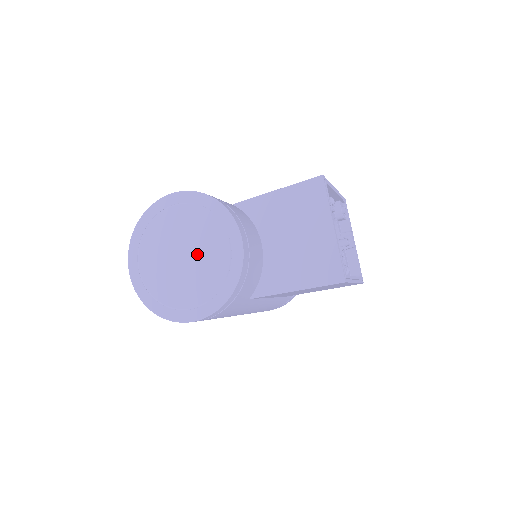
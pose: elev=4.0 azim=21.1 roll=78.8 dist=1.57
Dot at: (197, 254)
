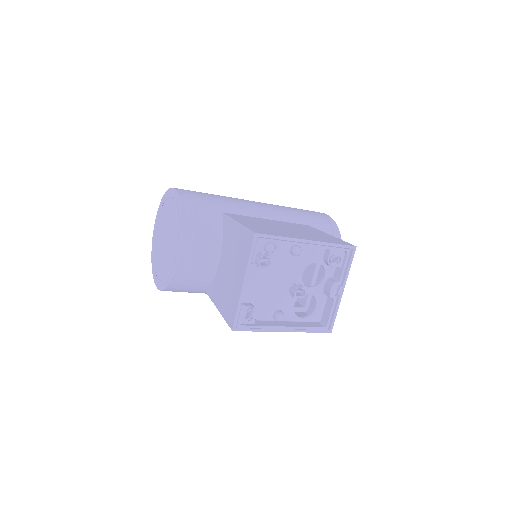
Dot at: (166, 244)
